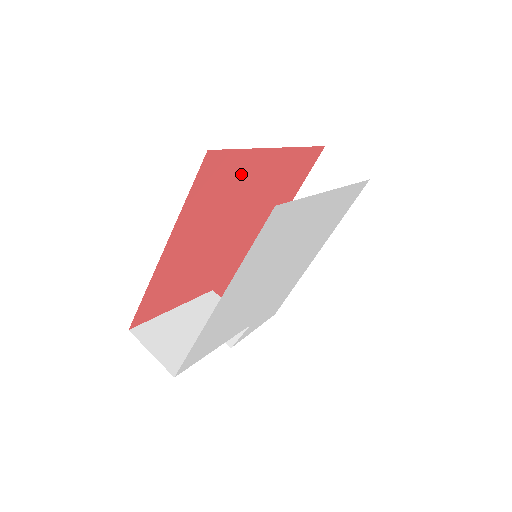
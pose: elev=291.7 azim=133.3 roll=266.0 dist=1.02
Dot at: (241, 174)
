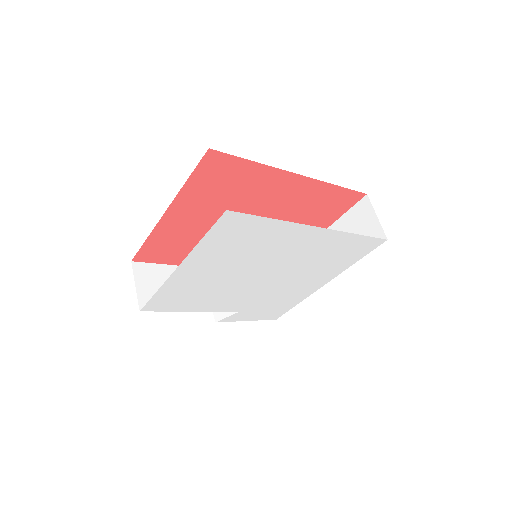
Dot at: (252, 181)
